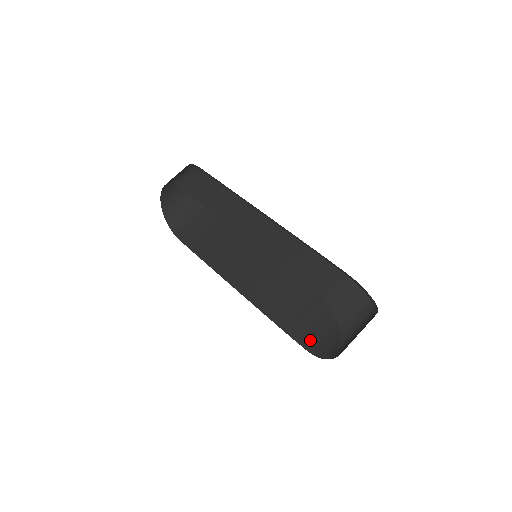
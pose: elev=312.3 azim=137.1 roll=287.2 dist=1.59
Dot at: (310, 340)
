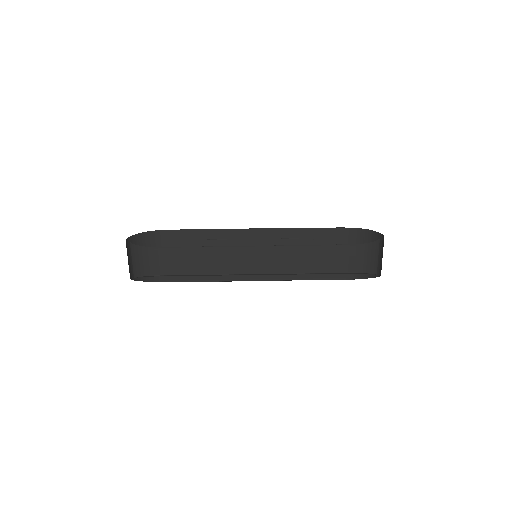
Dot at: occluded
